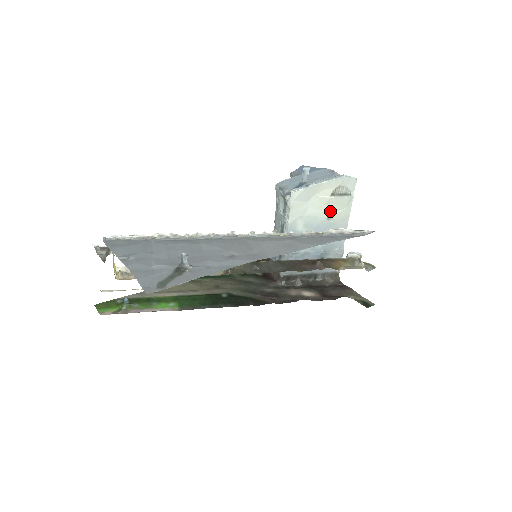
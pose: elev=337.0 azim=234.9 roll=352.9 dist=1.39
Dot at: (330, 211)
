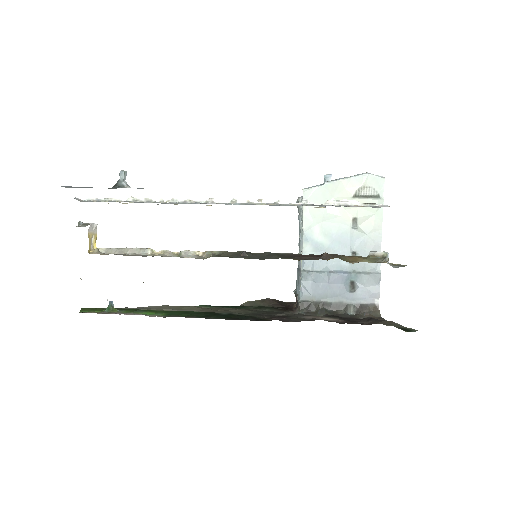
Dot at: (355, 217)
